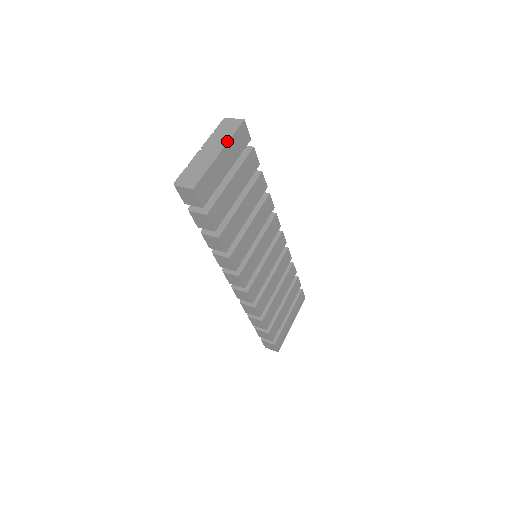
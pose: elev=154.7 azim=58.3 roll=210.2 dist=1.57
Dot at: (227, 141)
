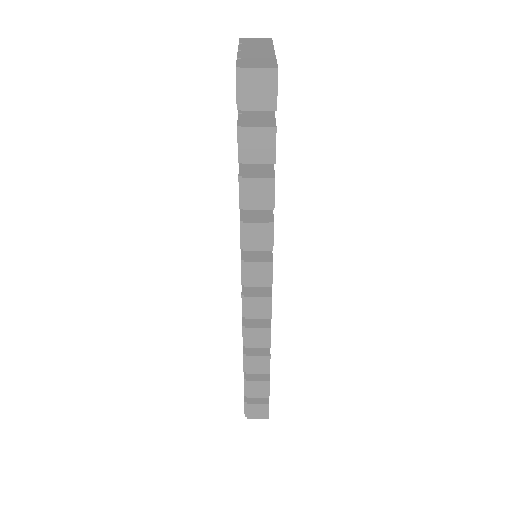
Dot at: (272, 46)
